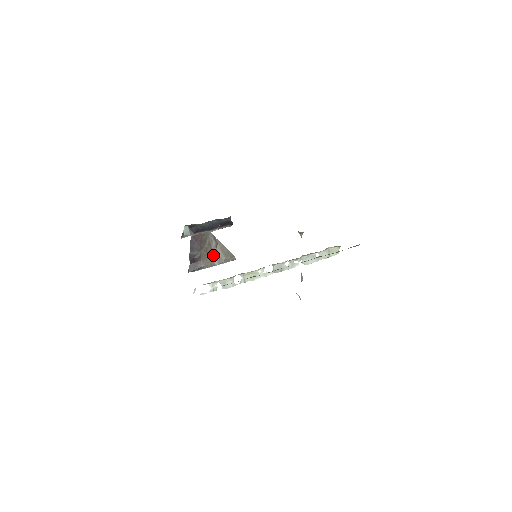
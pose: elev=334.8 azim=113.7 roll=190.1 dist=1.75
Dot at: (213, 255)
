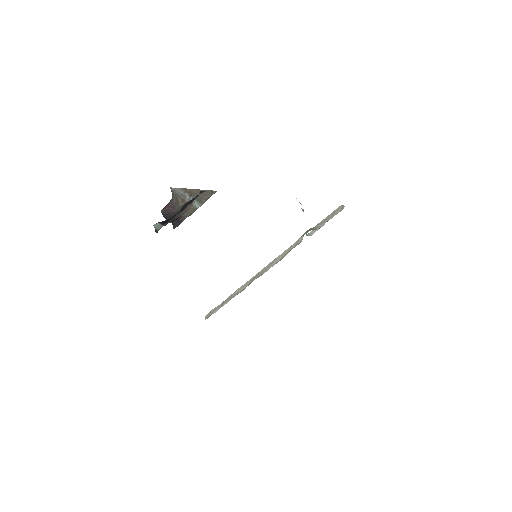
Dot at: (191, 204)
